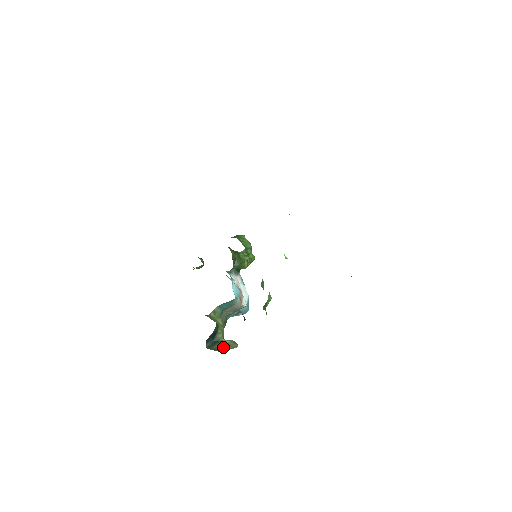
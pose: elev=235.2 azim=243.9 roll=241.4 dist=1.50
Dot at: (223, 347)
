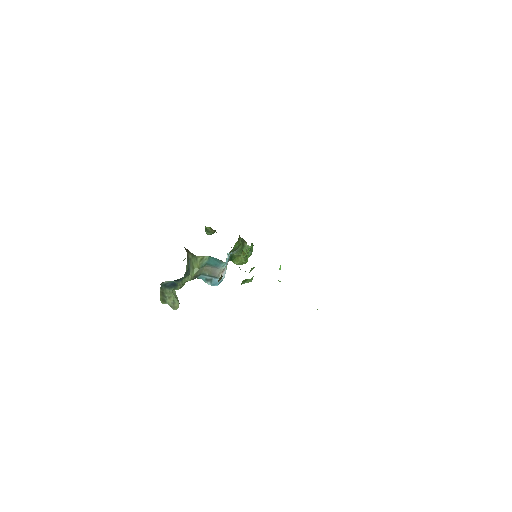
Dot at: (169, 298)
